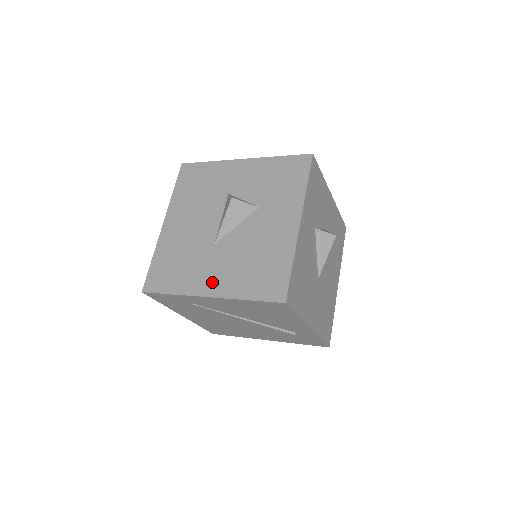
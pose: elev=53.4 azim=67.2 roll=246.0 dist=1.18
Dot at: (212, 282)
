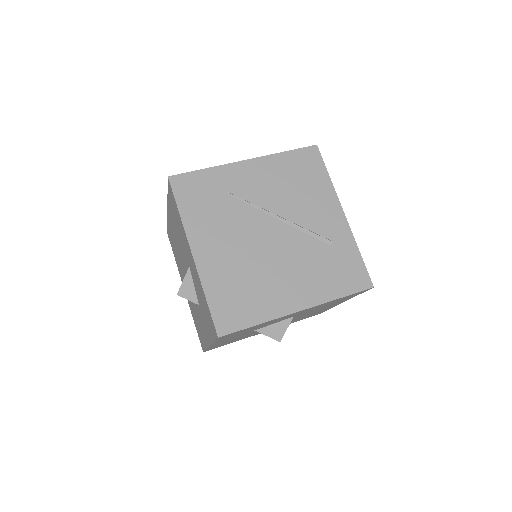
Dot at: occluded
